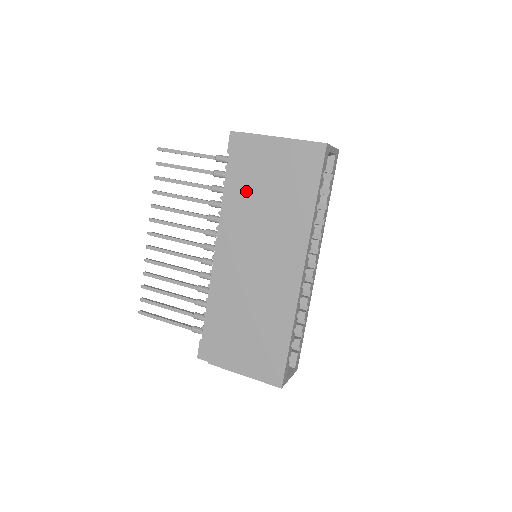
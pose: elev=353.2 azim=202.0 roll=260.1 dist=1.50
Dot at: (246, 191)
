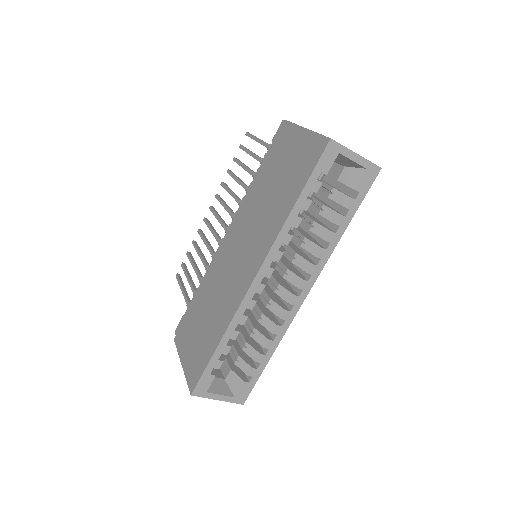
Dot at: (262, 179)
